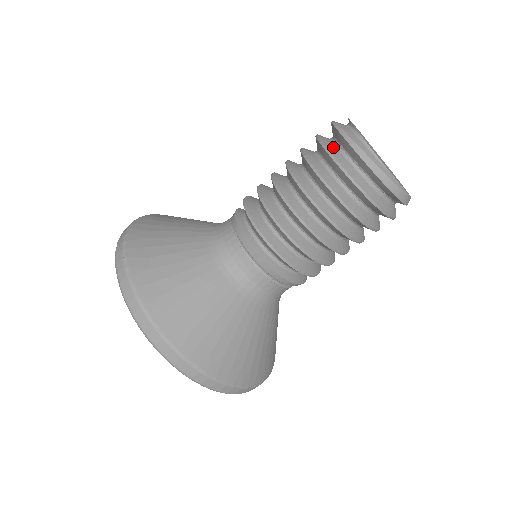
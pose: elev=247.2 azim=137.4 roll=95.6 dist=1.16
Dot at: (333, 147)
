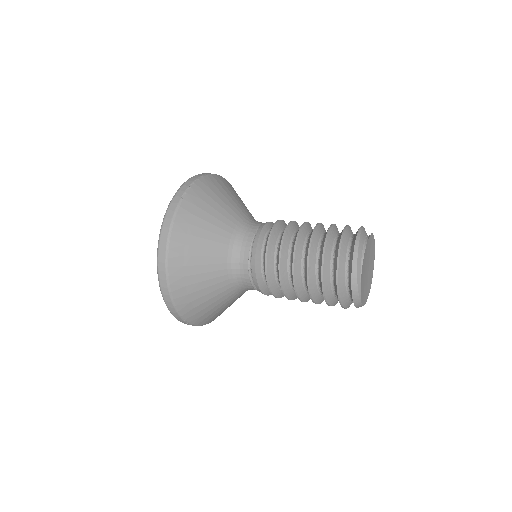
Dot at: (347, 238)
